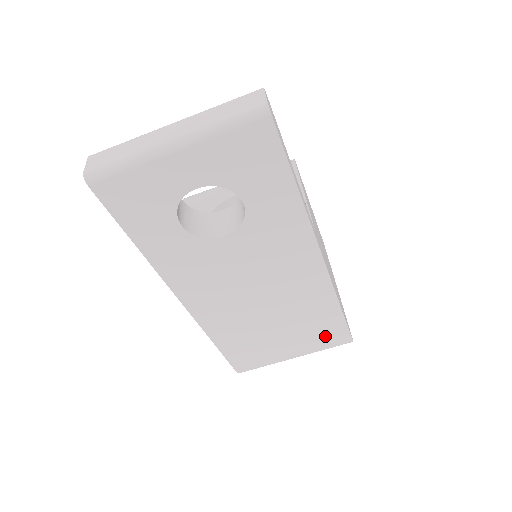
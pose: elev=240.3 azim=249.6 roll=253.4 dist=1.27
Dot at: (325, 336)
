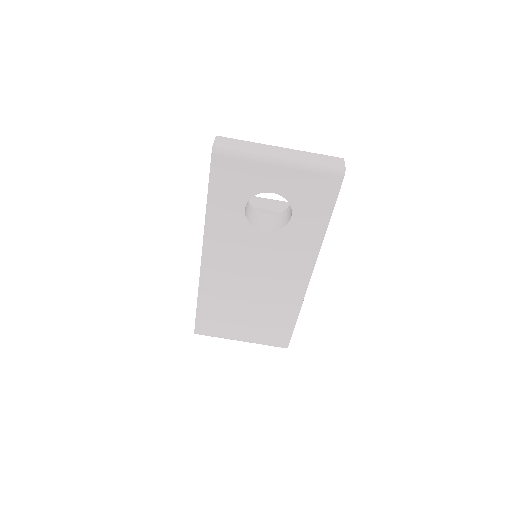
Dot at: (273, 334)
